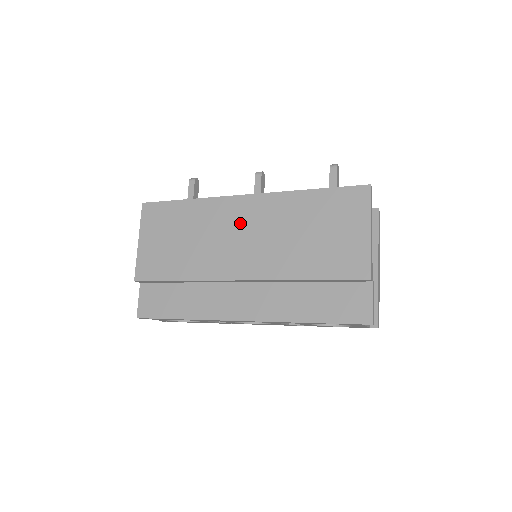
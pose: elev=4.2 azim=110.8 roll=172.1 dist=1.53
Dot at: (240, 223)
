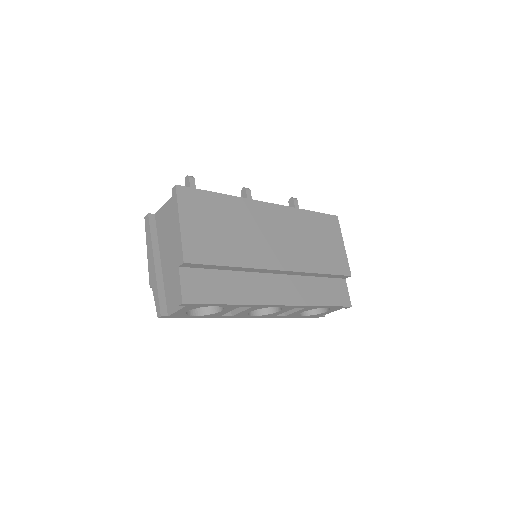
Dot at: (269, 224)
